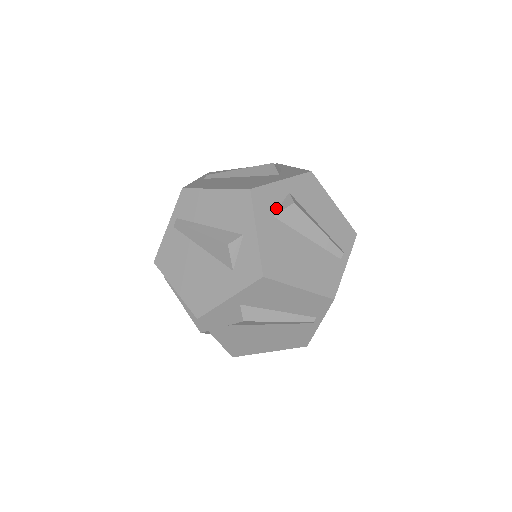
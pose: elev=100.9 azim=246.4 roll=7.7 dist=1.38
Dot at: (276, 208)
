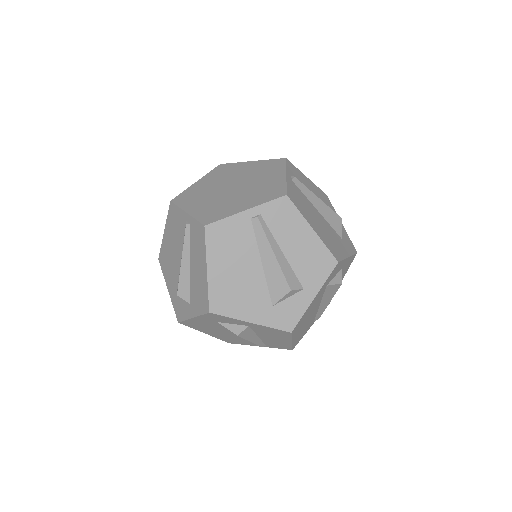
Dot at: (225, 322)
